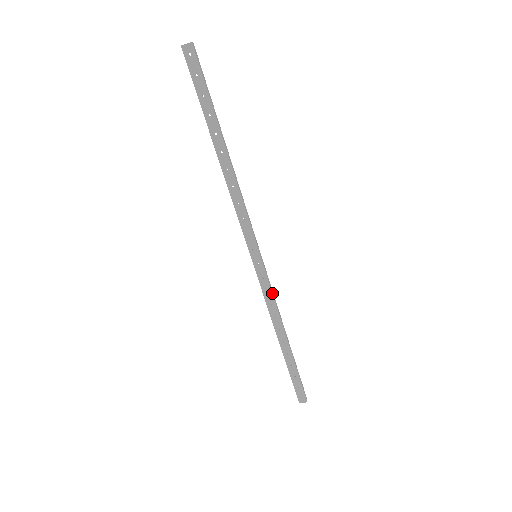
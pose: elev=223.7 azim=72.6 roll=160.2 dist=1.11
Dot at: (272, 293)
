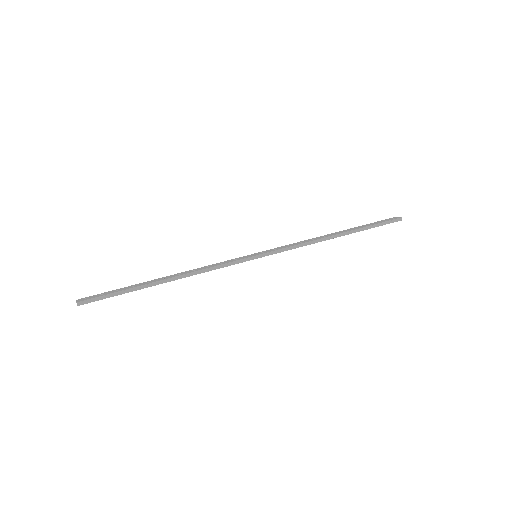
Dot at: occluded
